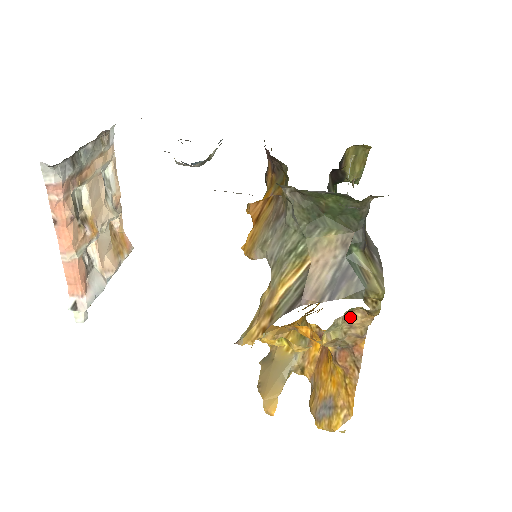
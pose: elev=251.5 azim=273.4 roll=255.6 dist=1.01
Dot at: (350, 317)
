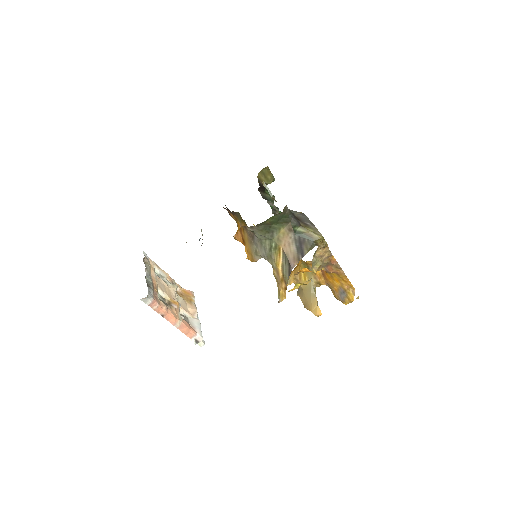
Dot at: (318, 254)
